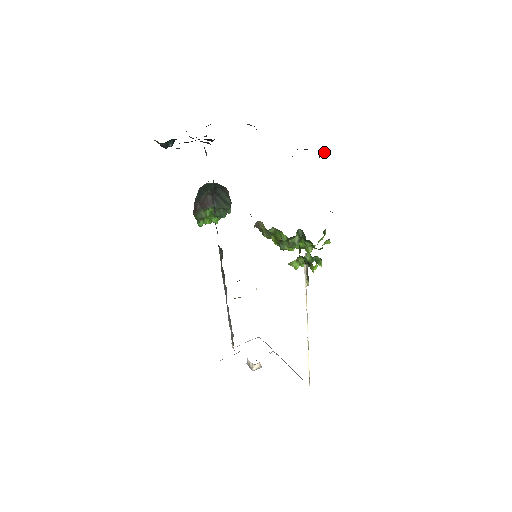
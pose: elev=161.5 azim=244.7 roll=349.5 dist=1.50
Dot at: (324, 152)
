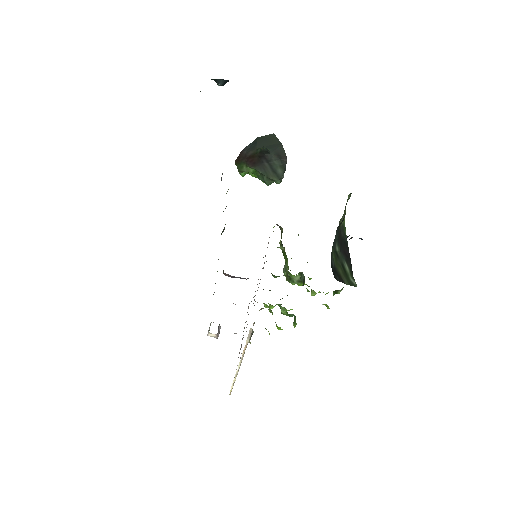
Dot at: occluded
